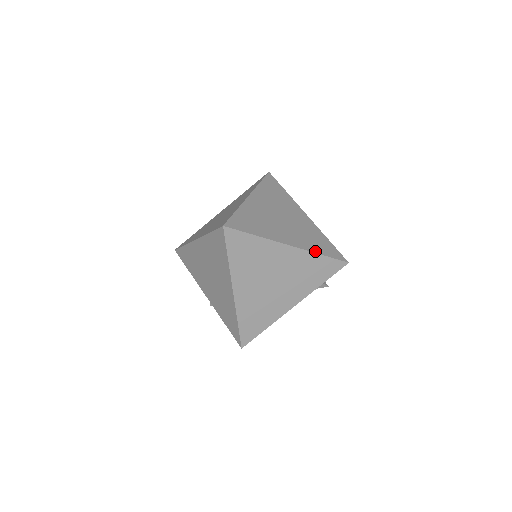
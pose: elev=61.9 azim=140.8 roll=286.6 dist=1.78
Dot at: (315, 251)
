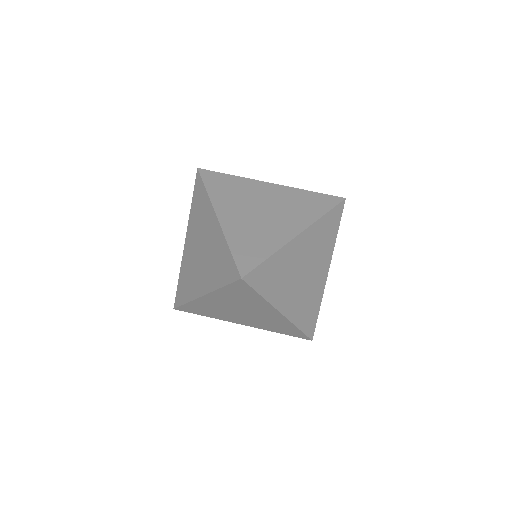
Dot at: (317, 217)
